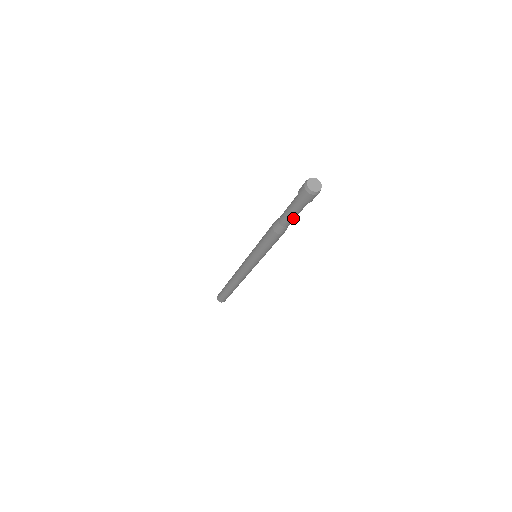
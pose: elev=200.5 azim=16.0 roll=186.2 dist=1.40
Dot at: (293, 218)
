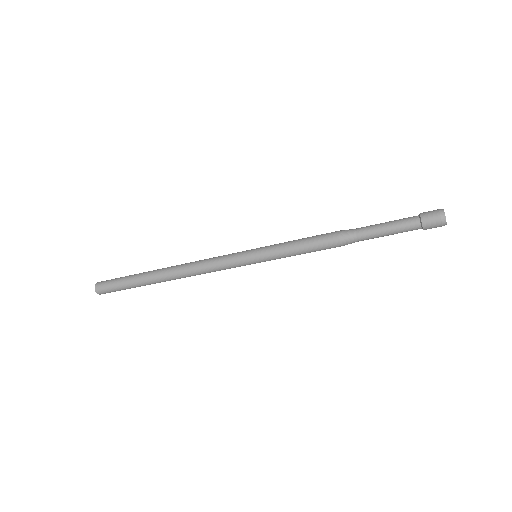
Dot at: (381, 236)
